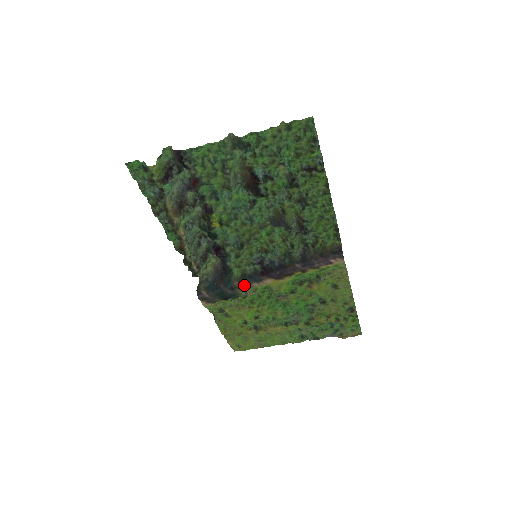
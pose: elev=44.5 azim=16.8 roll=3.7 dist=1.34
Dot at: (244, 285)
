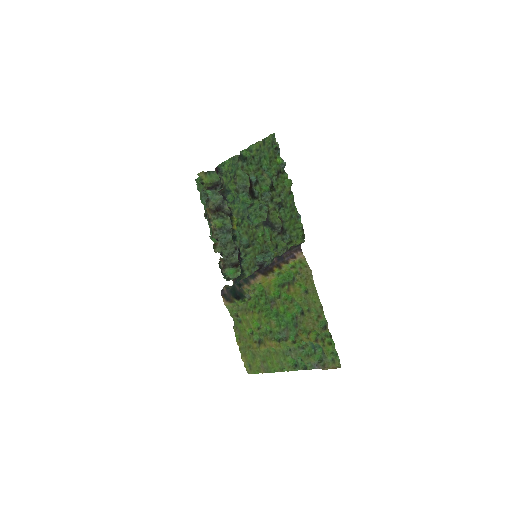
Dot at: (246, 281)
